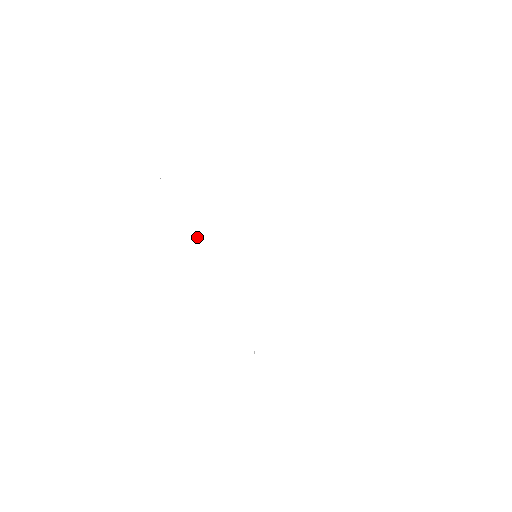
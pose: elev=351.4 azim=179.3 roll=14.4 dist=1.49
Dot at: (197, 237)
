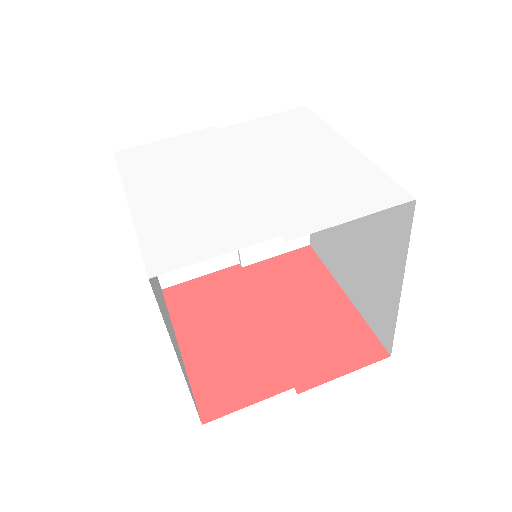
Dot at: (163, 172)
